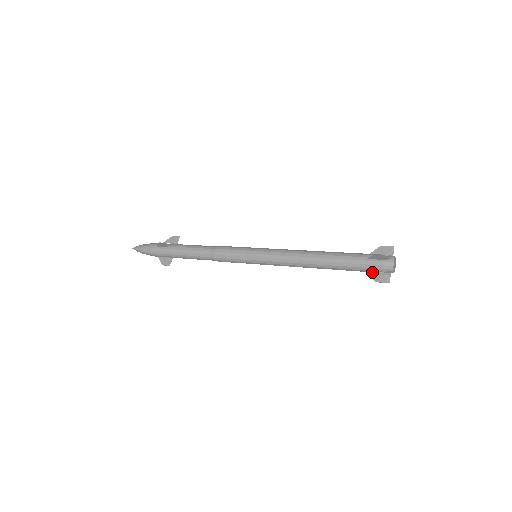
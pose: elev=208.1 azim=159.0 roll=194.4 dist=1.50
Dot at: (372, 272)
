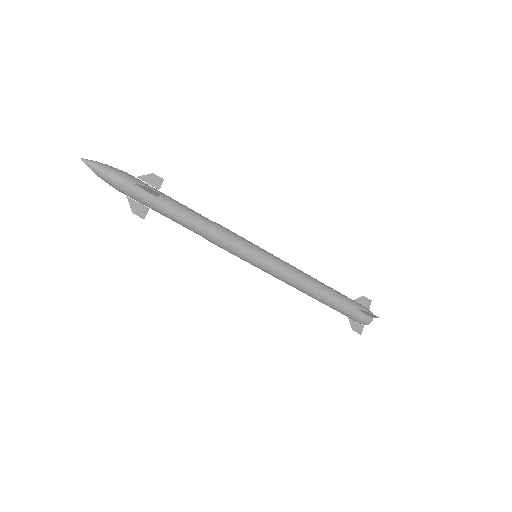
Dot at: (352, 319)
